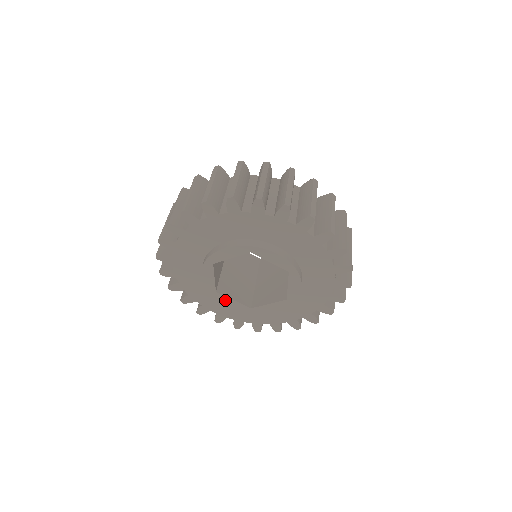
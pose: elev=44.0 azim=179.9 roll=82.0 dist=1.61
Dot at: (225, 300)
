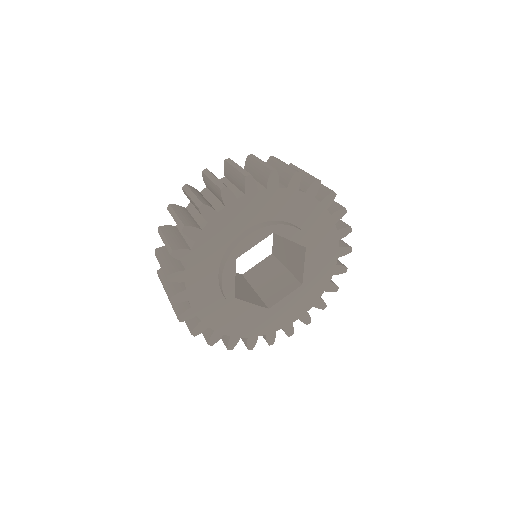
Dot at: (282, 305)
